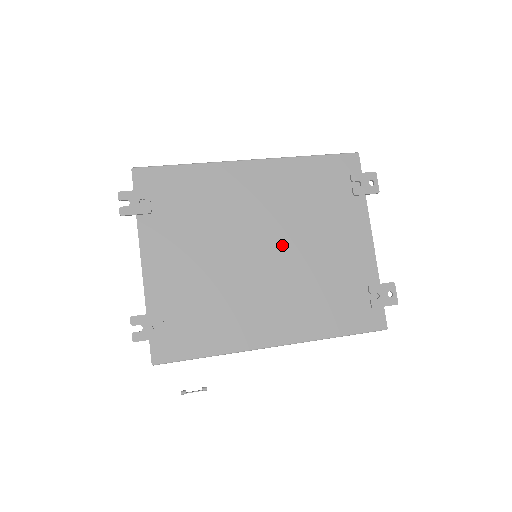
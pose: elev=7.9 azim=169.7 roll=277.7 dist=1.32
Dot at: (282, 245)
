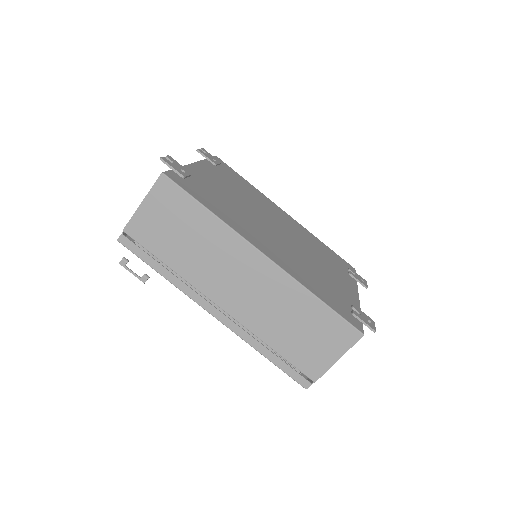
Dot at: (292, 240)
